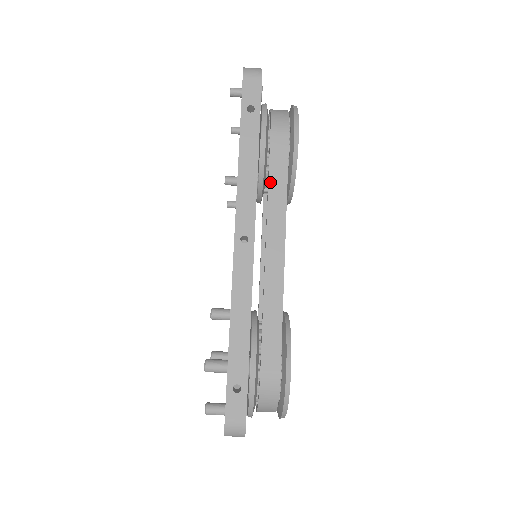
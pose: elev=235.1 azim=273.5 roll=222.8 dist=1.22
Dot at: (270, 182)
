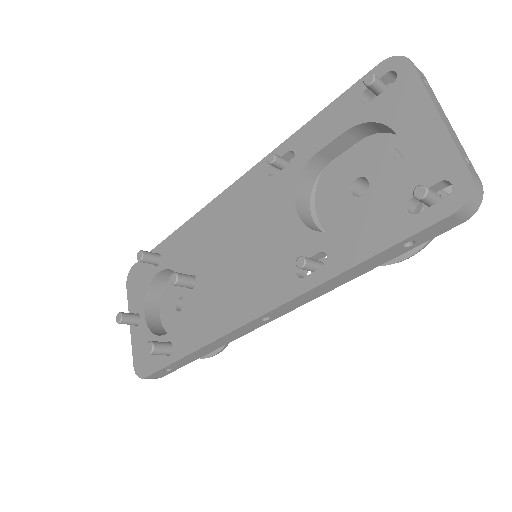
Dot at: occluded
